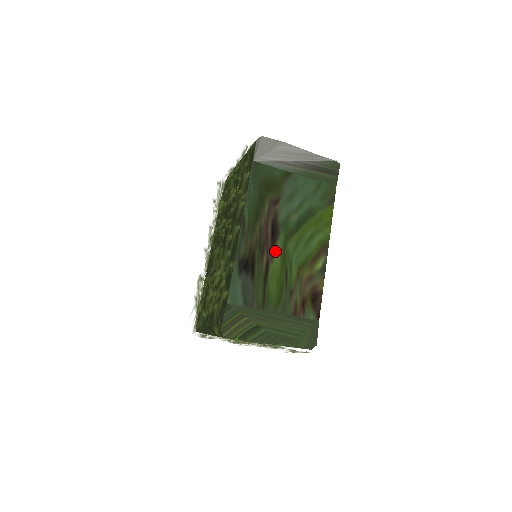
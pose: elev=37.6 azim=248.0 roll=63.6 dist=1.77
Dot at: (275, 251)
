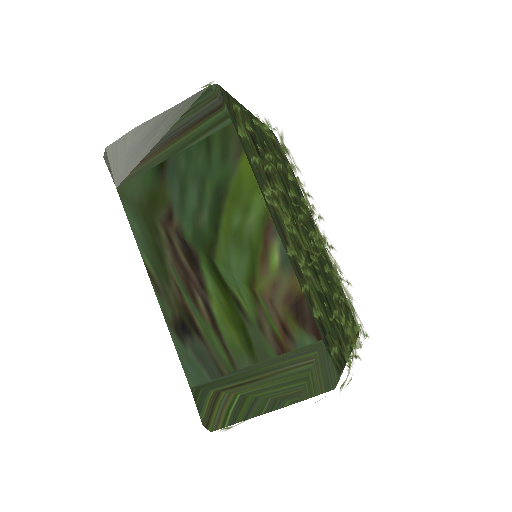
Dot at: (206, 283)
